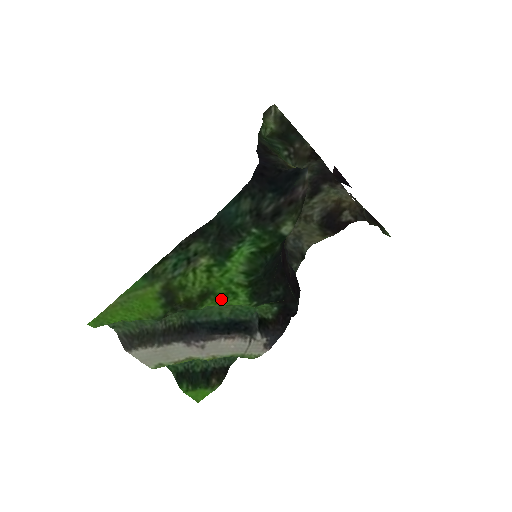
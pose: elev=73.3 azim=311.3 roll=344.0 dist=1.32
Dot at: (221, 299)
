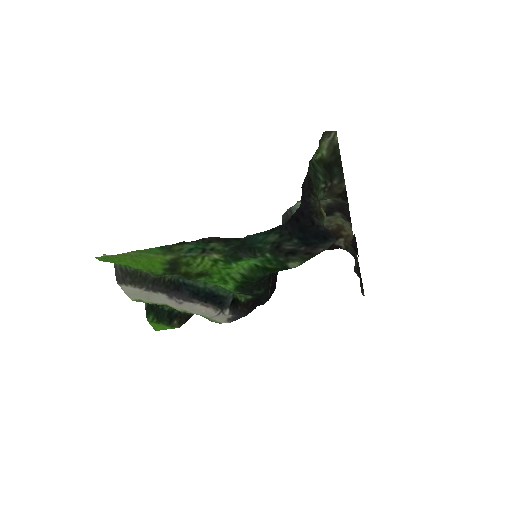
Dot at: (213, 281)
